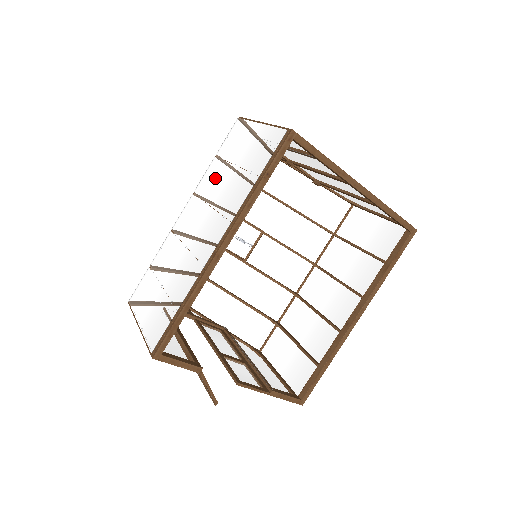
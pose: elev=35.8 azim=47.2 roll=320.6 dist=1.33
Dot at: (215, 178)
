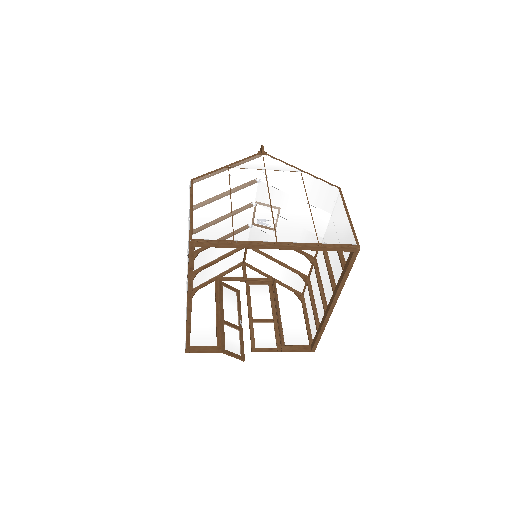
Dot at: occluded
